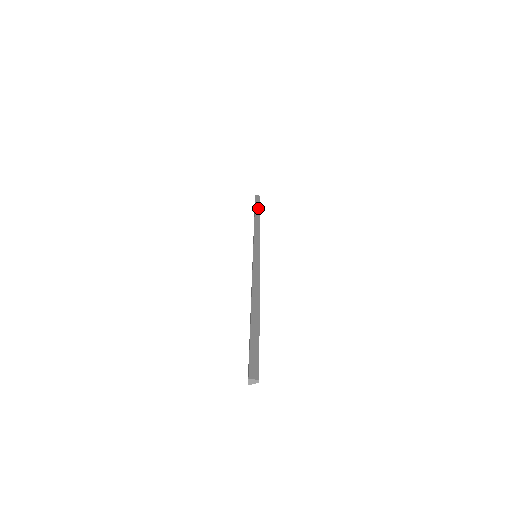
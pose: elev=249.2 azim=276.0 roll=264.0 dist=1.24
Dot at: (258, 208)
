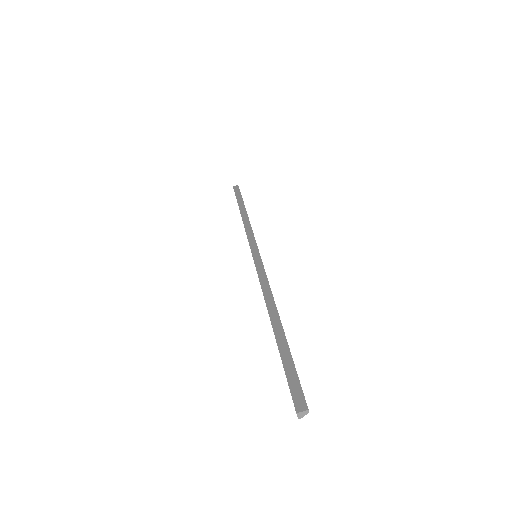
Dot at: (240, 200)
